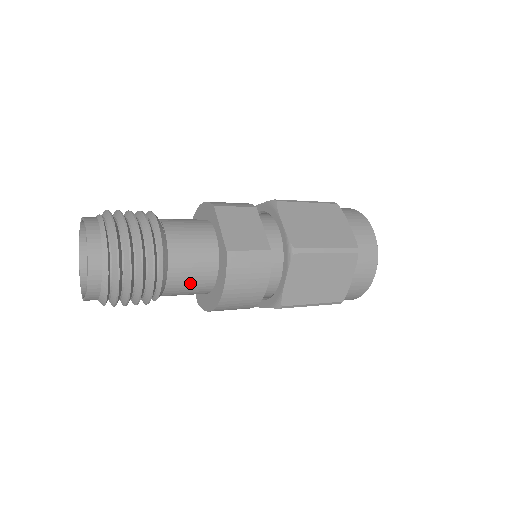
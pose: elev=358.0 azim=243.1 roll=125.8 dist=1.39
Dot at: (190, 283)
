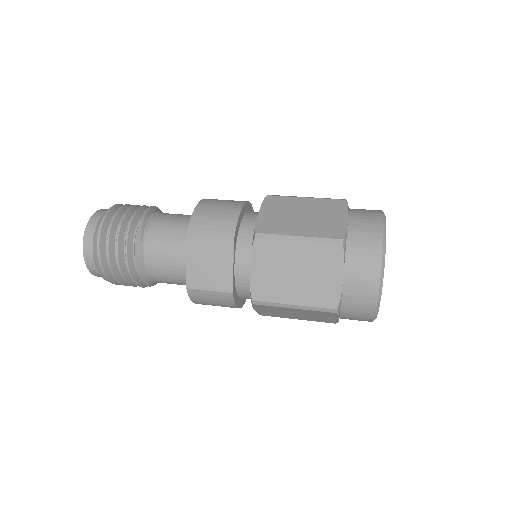
Dot at: occluded
